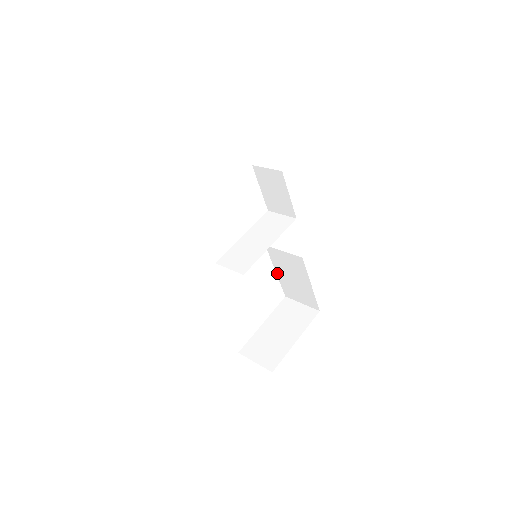
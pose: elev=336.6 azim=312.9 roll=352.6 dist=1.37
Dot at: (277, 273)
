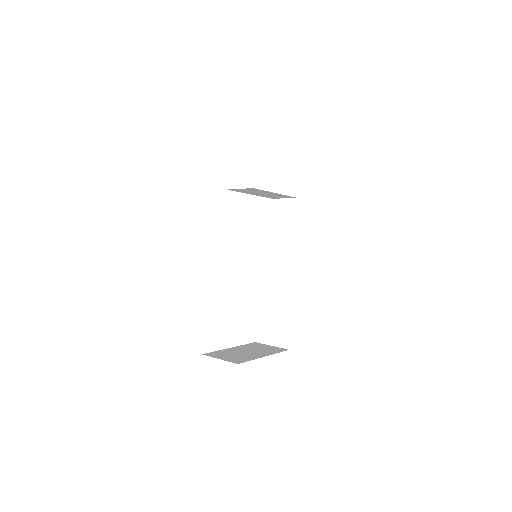
Dot at: (258, 307)
